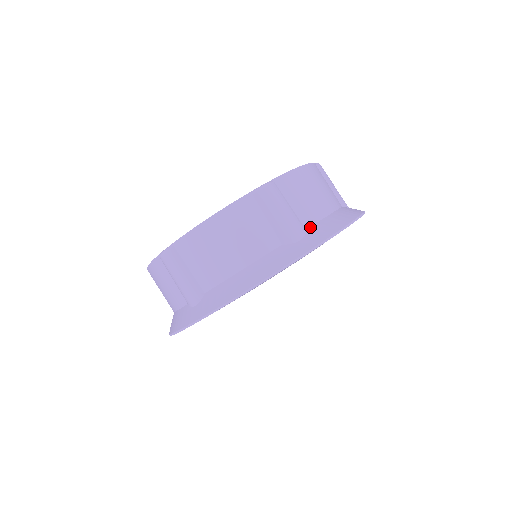
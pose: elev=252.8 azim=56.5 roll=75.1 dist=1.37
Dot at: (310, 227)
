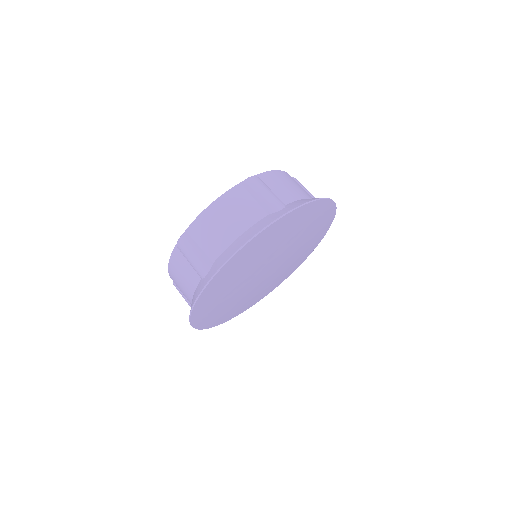
Dot at: (289, 203)
